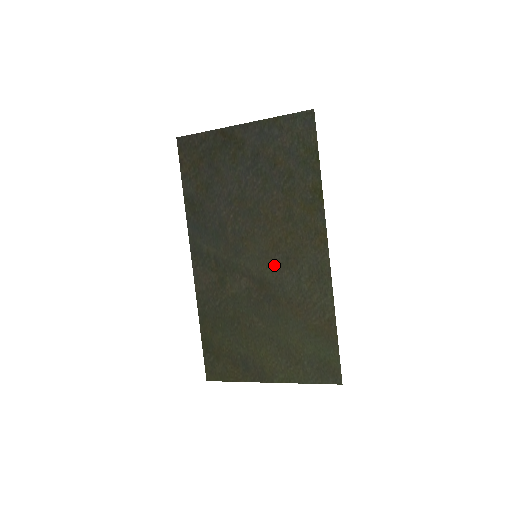
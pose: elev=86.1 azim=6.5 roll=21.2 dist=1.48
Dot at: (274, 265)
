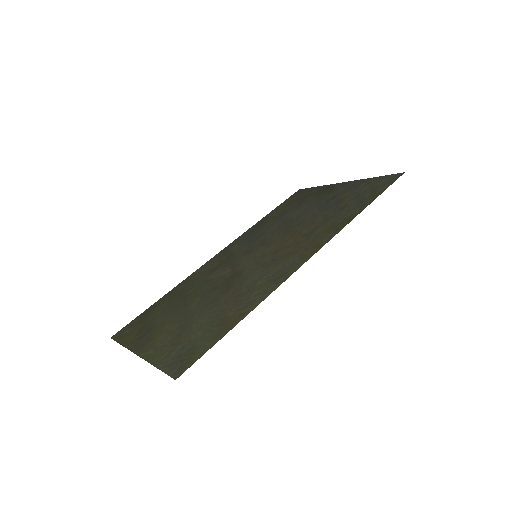
Dot at: (259, 263)
